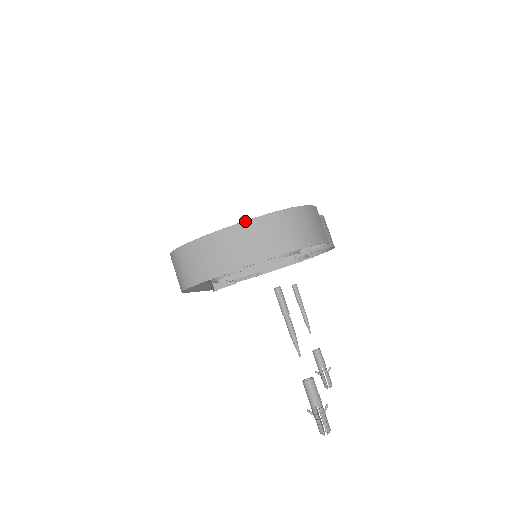
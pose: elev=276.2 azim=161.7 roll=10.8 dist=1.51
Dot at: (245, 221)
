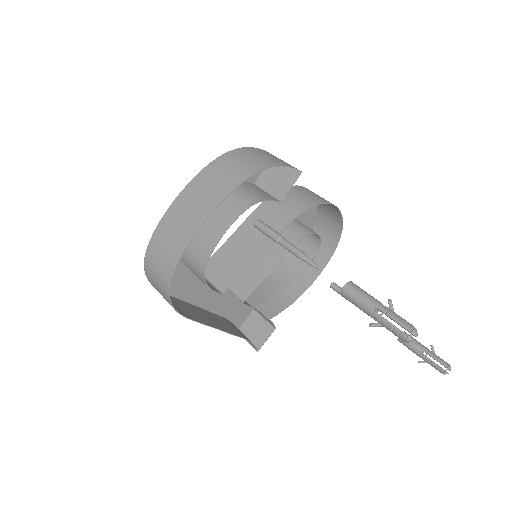
Dot at: (189, 182)
